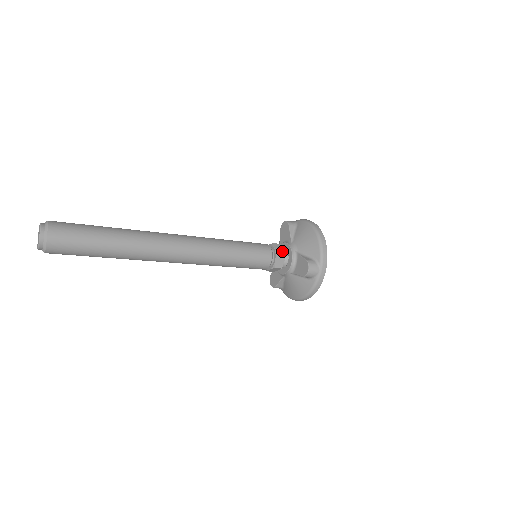
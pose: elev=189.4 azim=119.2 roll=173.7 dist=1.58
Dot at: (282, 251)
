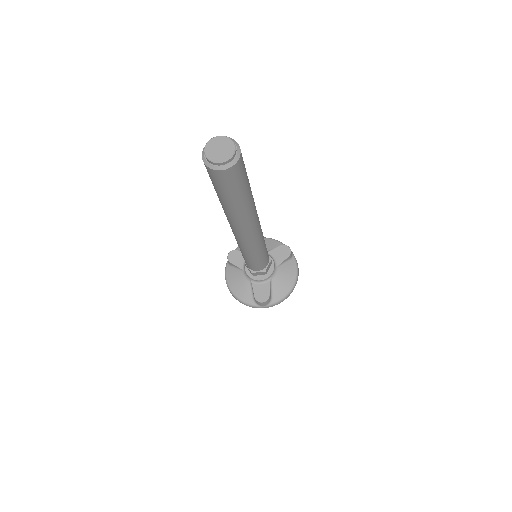
Dot at: occluded
